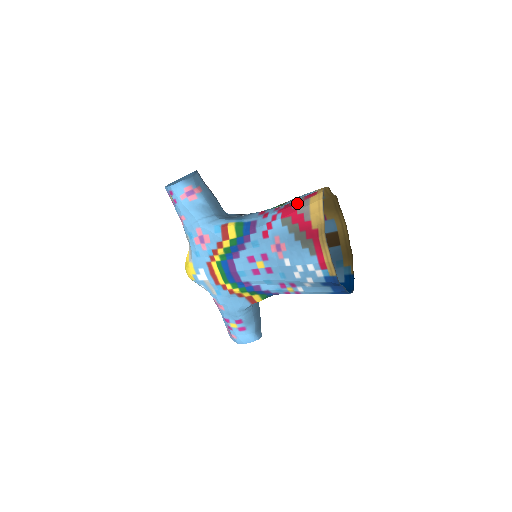
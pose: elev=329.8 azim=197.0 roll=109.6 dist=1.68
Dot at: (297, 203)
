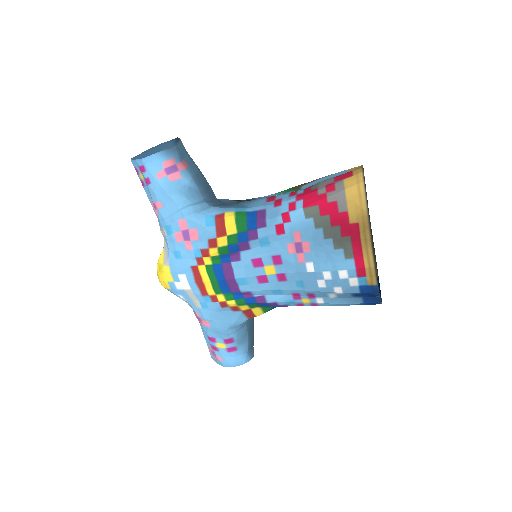
Dot at: (325, 187)
